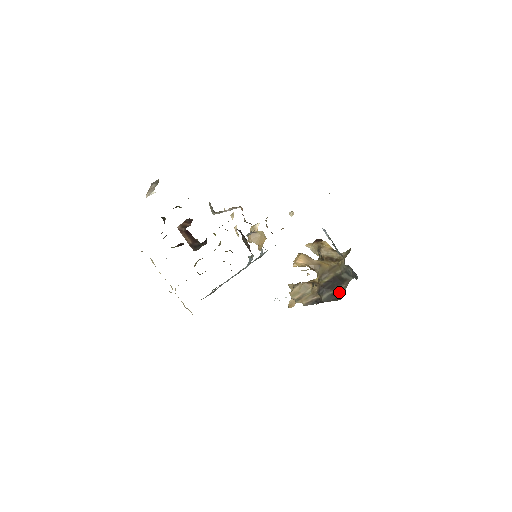
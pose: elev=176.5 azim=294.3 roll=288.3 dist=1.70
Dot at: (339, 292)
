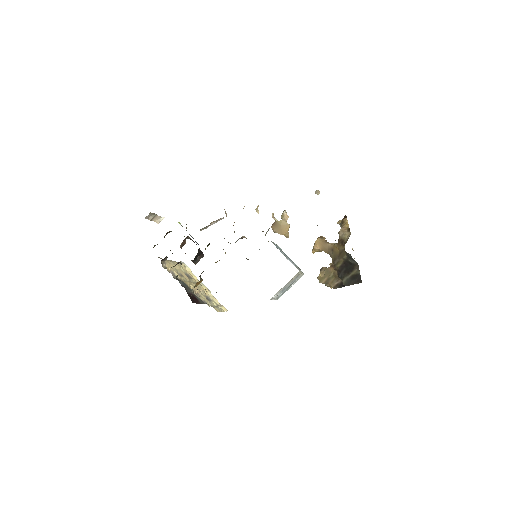
Dot at: (355, 276)
